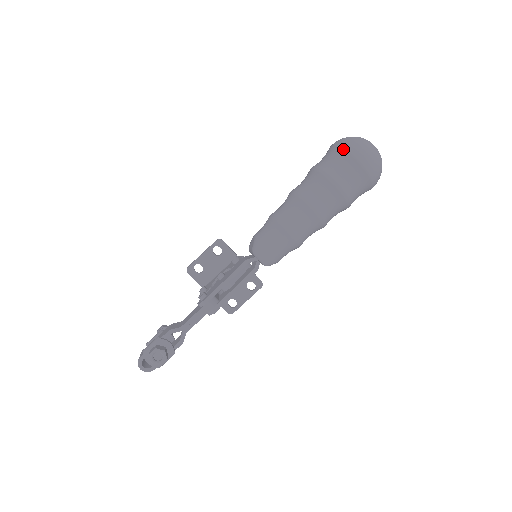
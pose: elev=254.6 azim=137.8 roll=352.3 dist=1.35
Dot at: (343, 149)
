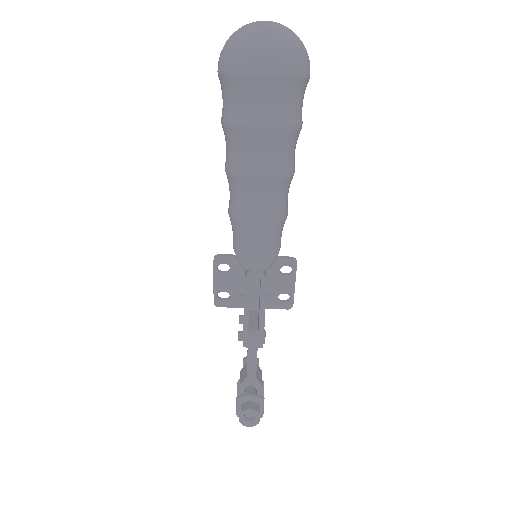
Dot at: (227, 75)
